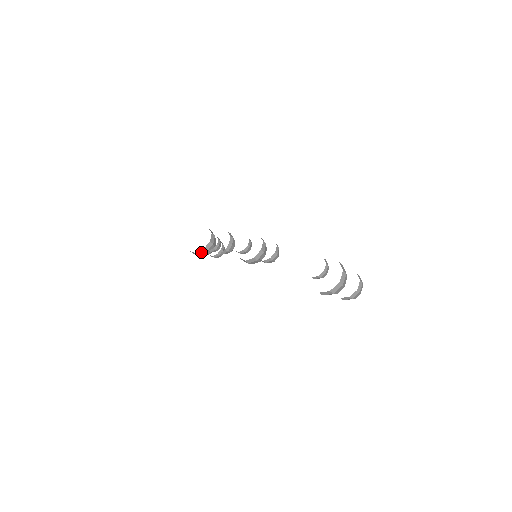
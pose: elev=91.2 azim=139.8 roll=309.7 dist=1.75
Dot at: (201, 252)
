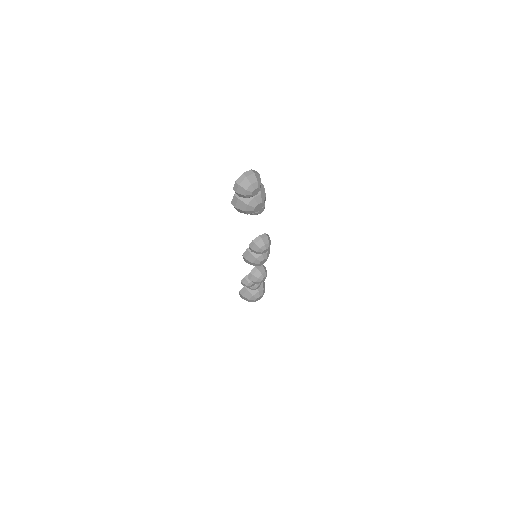
Dot at: (243, 290)
